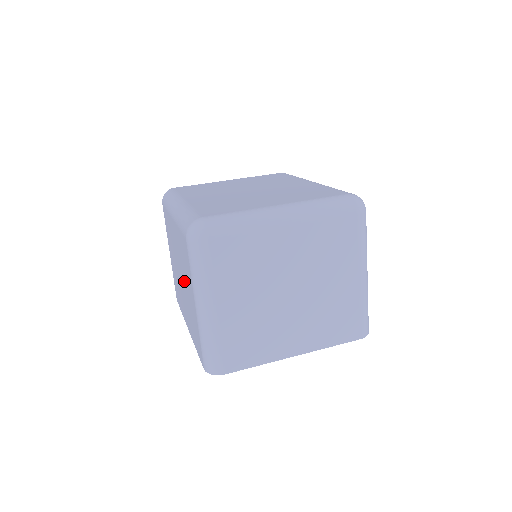
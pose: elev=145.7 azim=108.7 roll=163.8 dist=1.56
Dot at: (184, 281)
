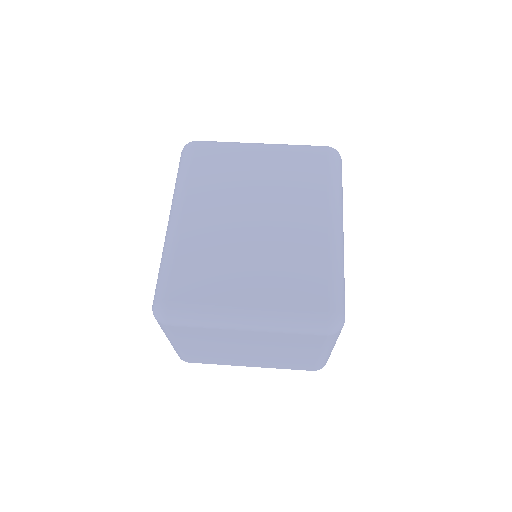
Dot at: occluded
